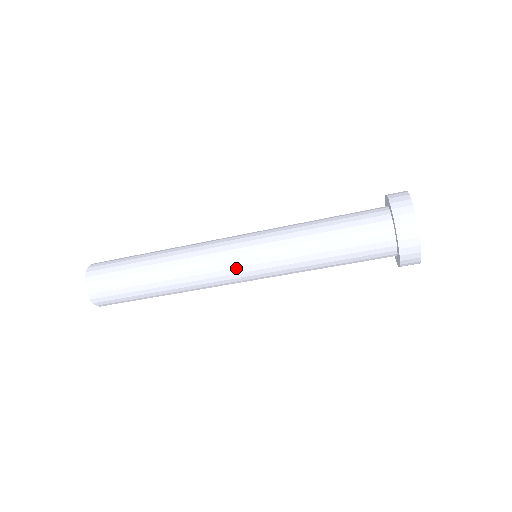
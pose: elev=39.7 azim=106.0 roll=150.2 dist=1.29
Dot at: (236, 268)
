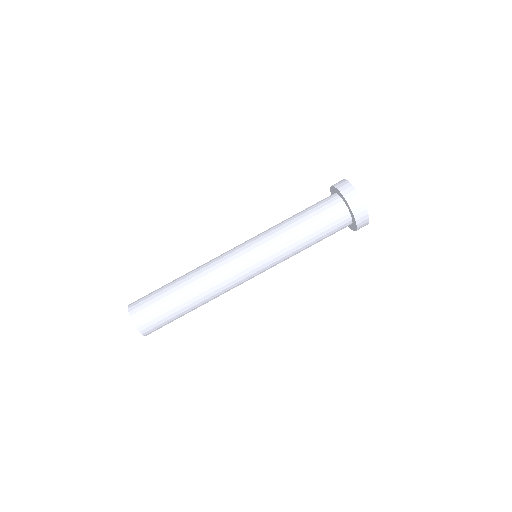
Dot at: (237, 246)
